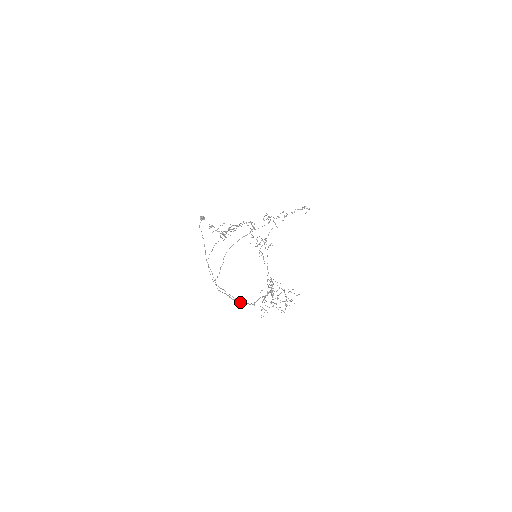
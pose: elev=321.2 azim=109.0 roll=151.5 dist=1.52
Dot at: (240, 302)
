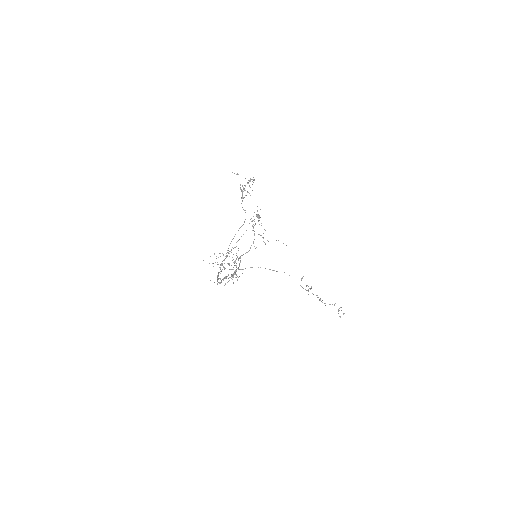
Dot at: occluded
